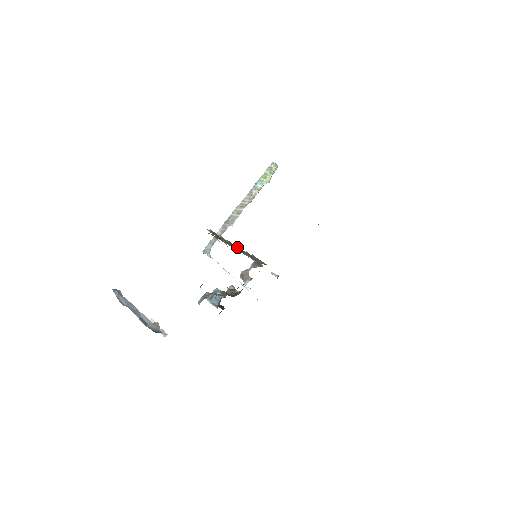
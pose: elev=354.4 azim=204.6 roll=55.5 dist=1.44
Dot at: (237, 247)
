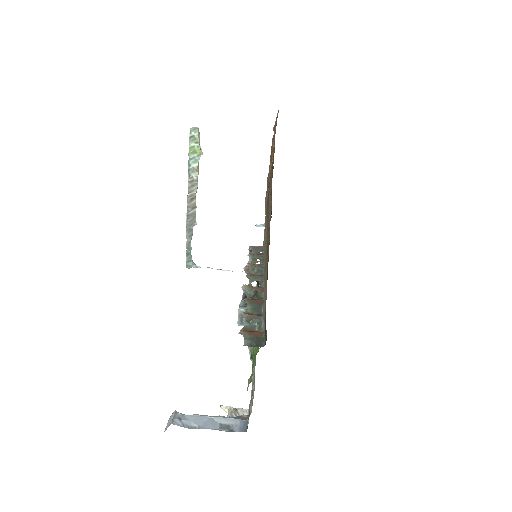
Dot at: (251, 289)
